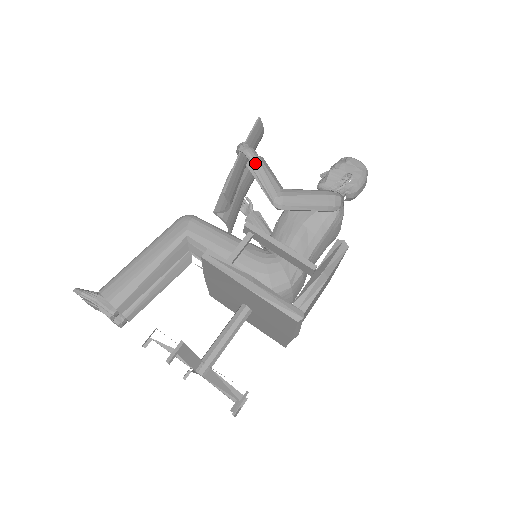
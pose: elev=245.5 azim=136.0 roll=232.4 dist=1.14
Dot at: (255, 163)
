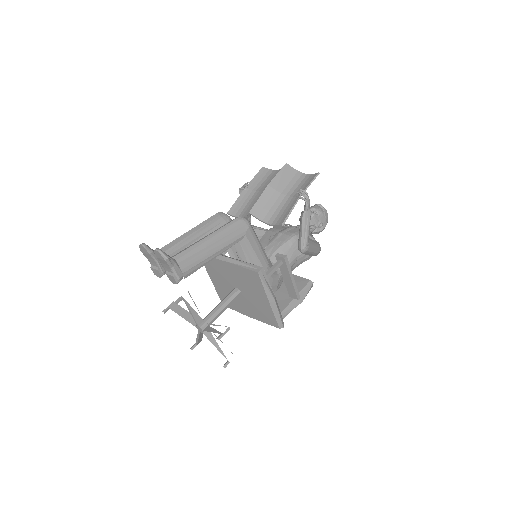
Dot at: (308, 216)
